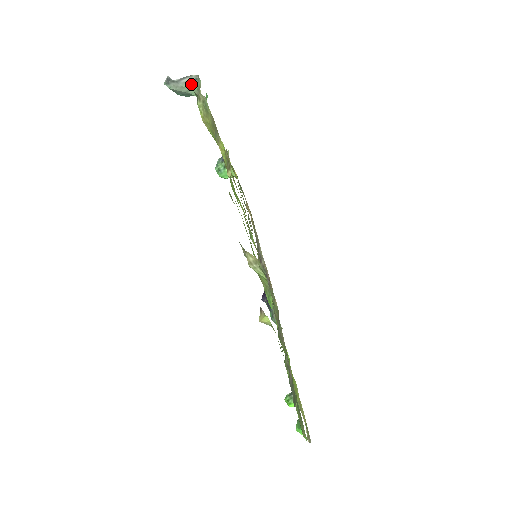
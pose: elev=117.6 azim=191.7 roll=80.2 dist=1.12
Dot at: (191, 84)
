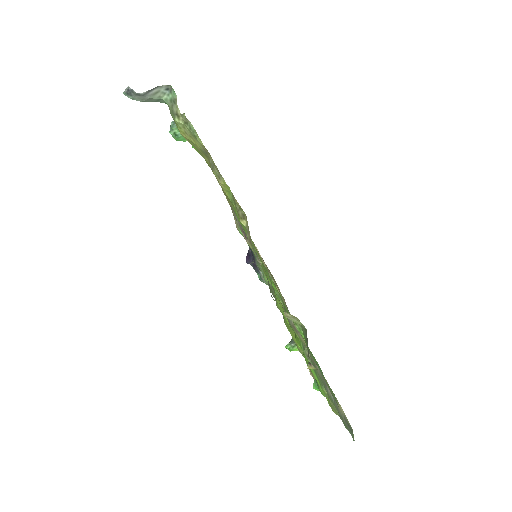
Dot at: (161, 94)
